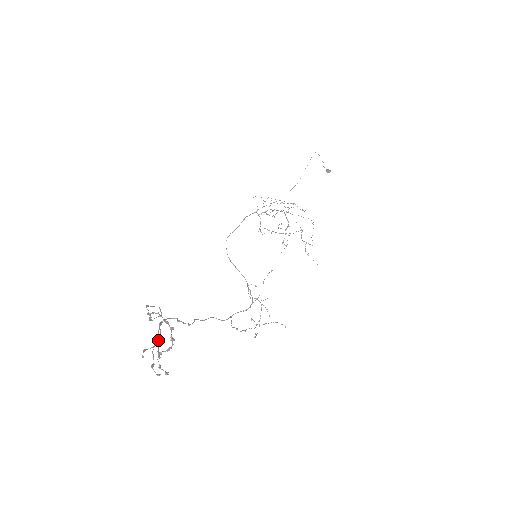
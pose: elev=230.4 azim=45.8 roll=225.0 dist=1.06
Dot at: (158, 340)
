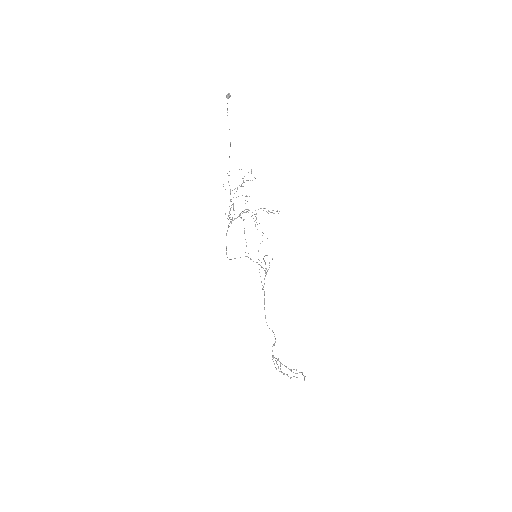
Dot at: (280, 363)
